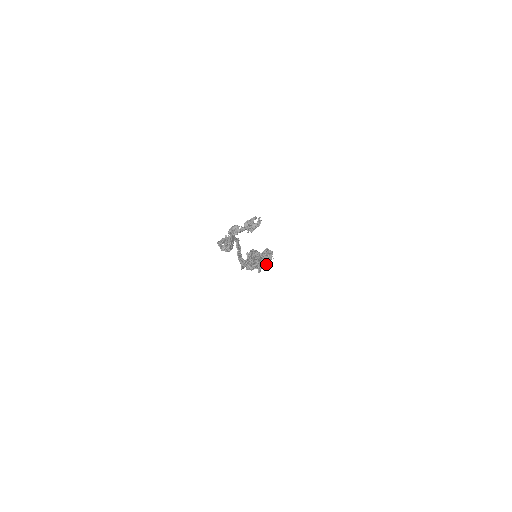
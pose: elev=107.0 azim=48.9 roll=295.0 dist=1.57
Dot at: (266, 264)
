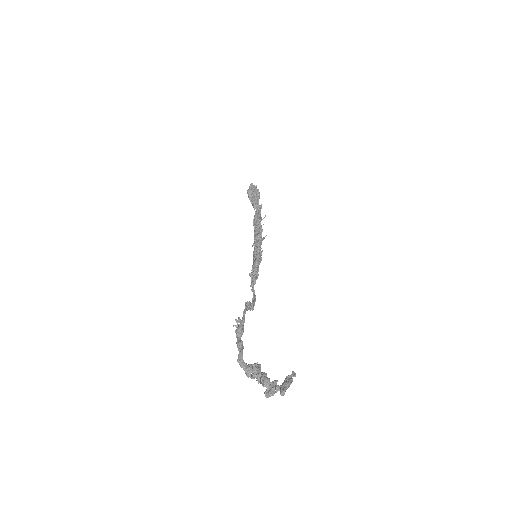
Dot at: occluded
